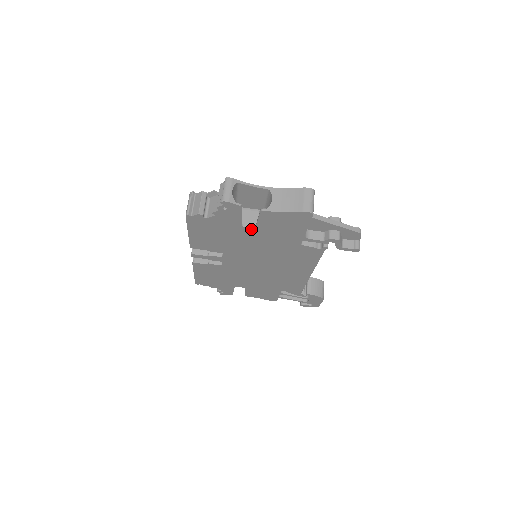
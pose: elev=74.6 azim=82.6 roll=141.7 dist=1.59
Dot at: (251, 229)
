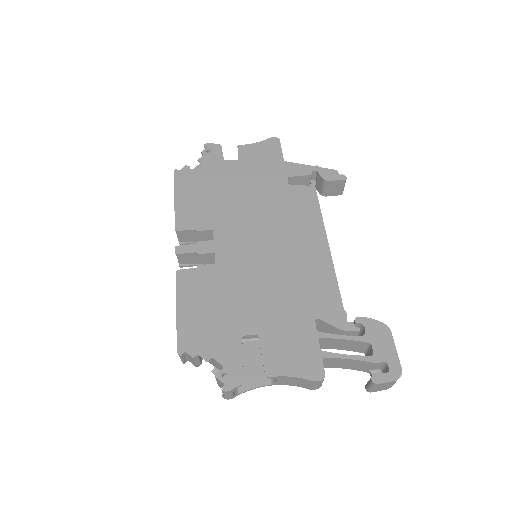
Dot at: (235, 174)
